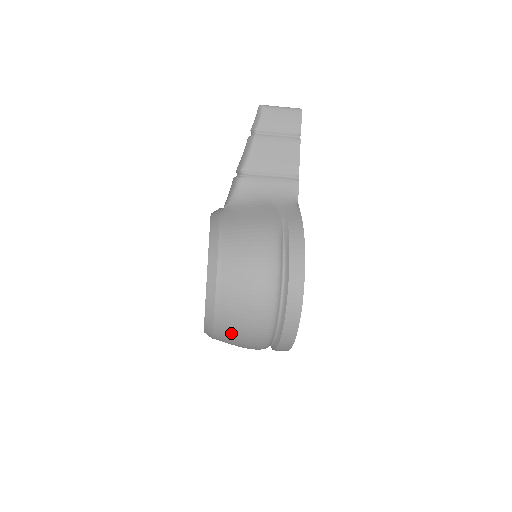
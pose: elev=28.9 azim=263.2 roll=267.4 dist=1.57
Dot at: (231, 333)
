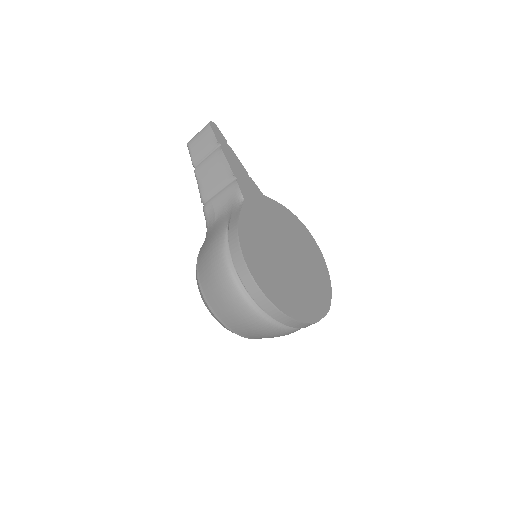
Dot at: (249, 334)
